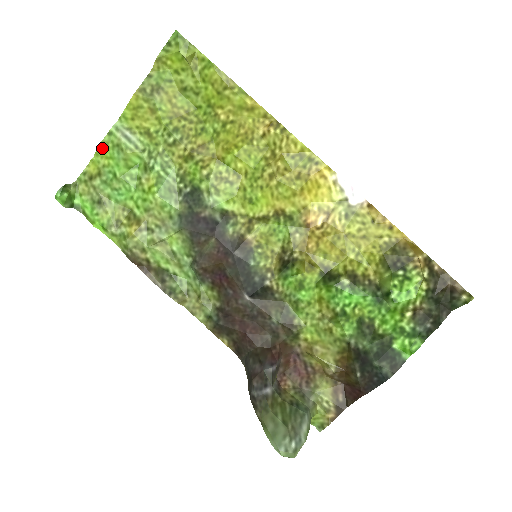
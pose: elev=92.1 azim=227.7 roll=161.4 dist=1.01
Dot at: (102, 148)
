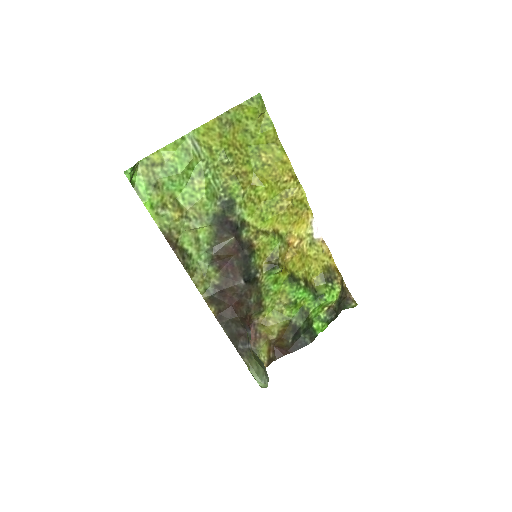
Dot at: (173, 146)
